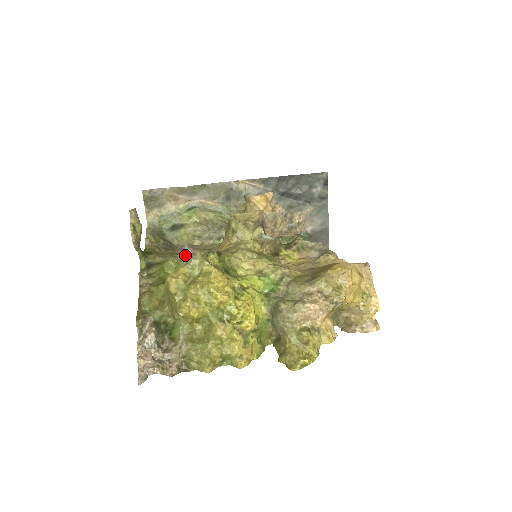
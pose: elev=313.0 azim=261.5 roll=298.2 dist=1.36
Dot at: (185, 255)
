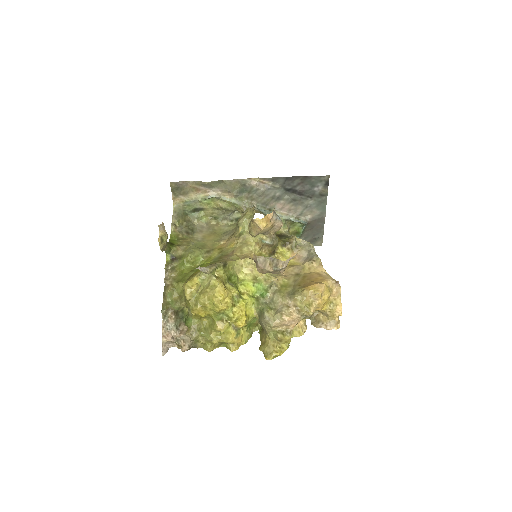
Dot at: (202, 243)
